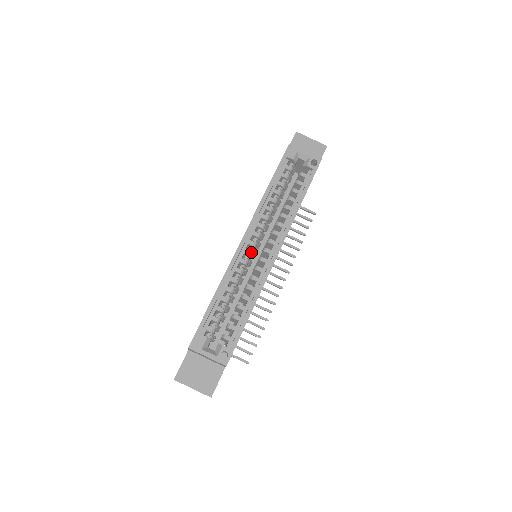
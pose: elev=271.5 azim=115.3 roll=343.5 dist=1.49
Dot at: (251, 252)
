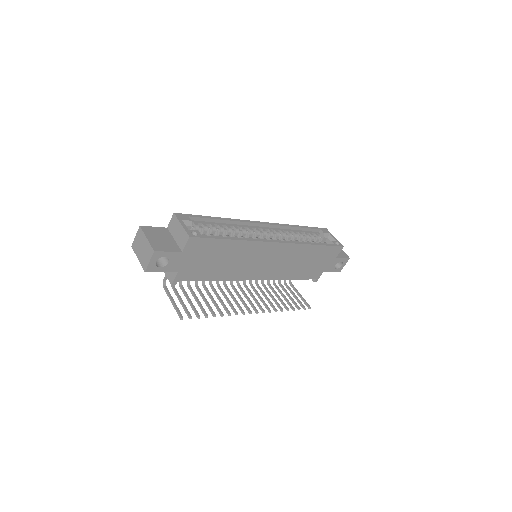
Dot at: (260, 232)
